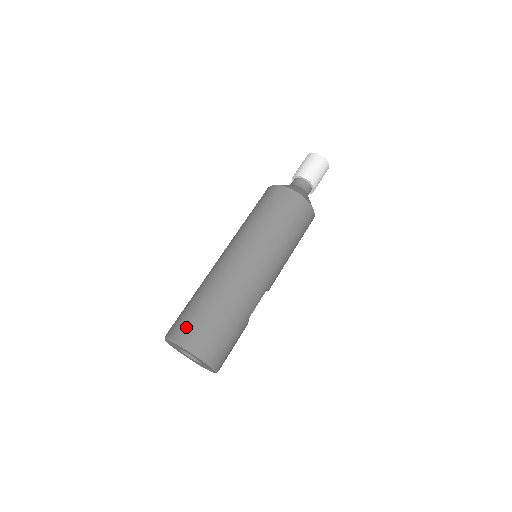
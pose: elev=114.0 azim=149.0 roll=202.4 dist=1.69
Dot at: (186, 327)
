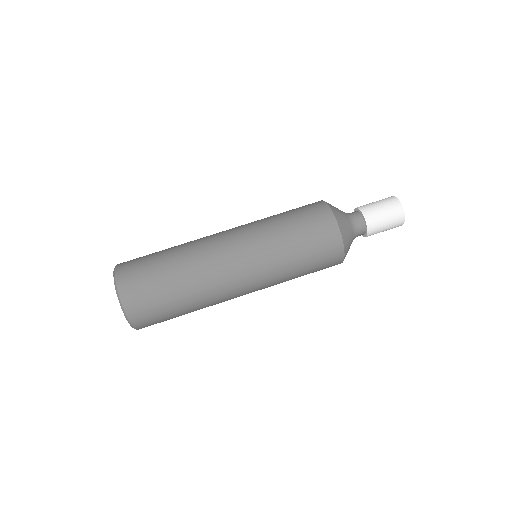
Dot at: (140, 300)
